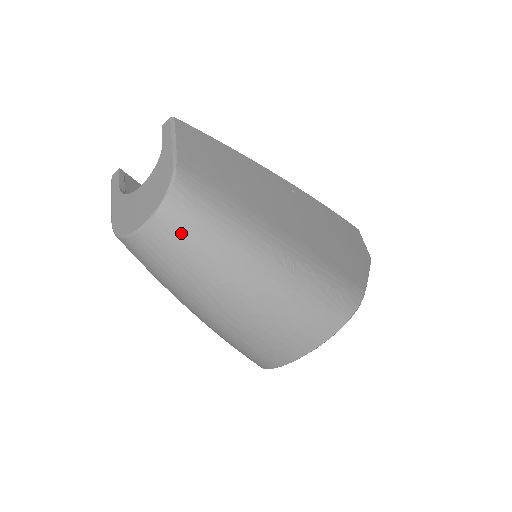
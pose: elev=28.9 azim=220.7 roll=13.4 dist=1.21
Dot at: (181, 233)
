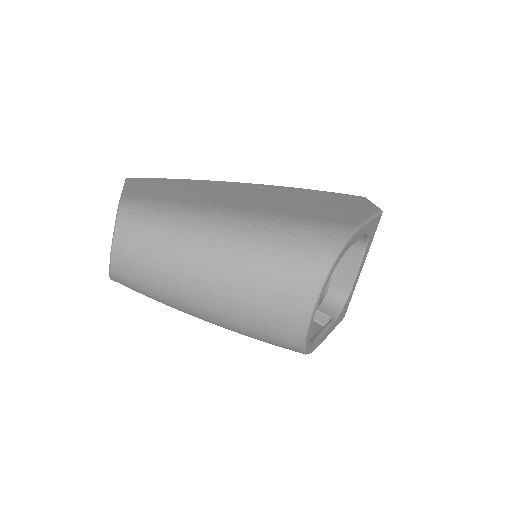
Dot at: (137, 241)
